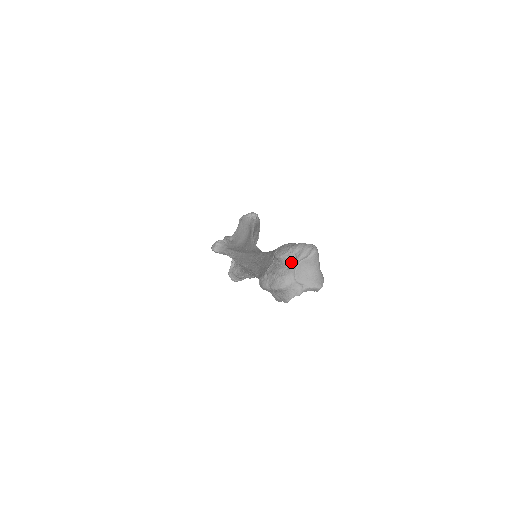
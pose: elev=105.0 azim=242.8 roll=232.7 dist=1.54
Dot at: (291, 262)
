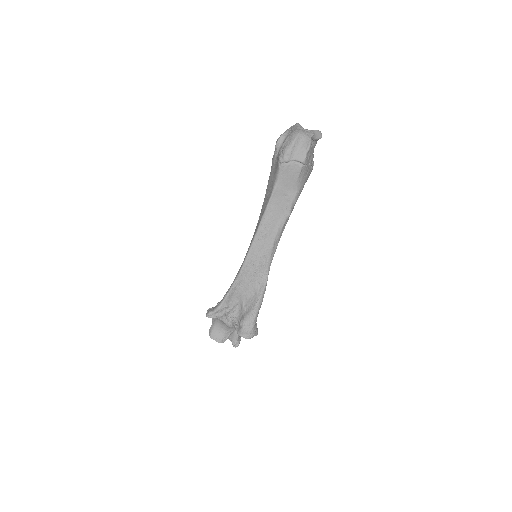
Dot at: (290, 131)
